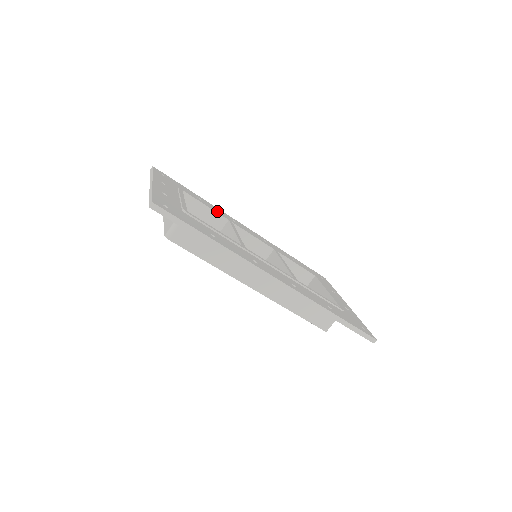
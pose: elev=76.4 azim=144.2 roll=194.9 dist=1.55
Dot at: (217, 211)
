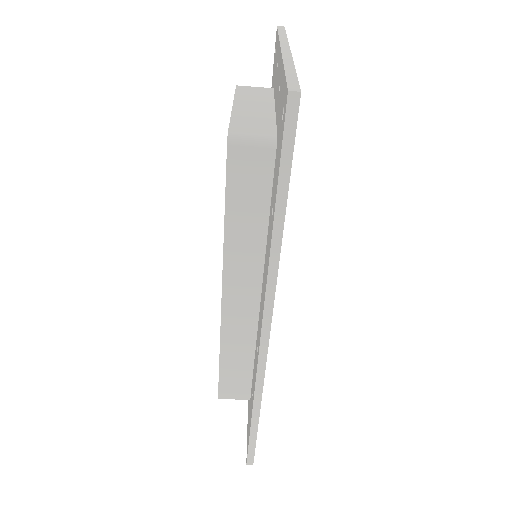
Dot at: occluded
